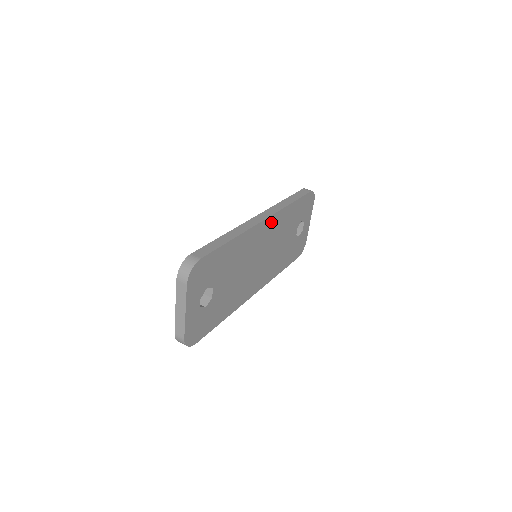
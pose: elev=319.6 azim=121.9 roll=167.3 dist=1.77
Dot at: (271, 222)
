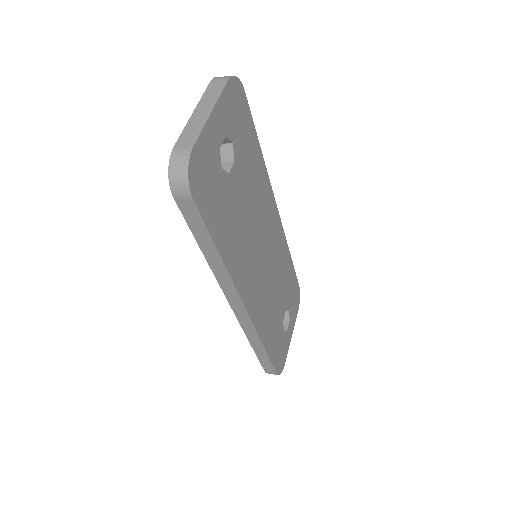
Dot at: (278, 230)
